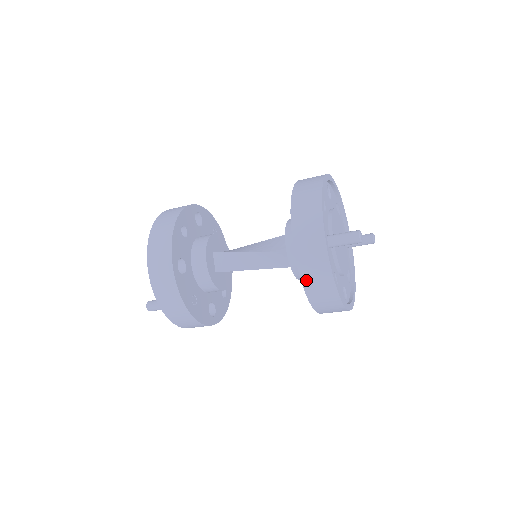
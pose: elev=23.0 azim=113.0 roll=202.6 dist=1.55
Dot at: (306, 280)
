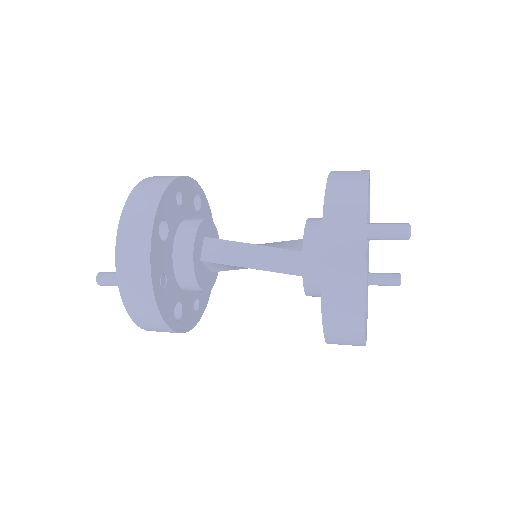
Dot at: (328, 268)
